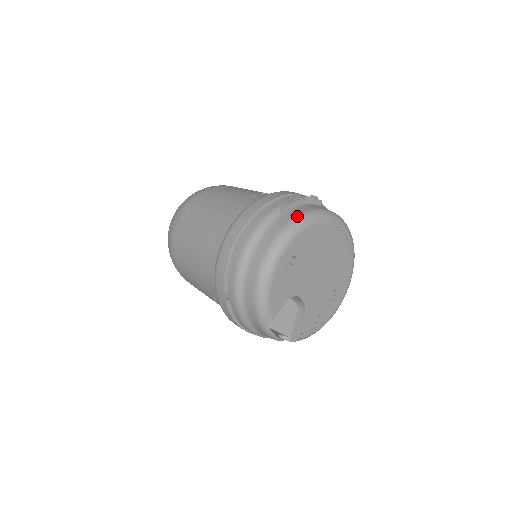
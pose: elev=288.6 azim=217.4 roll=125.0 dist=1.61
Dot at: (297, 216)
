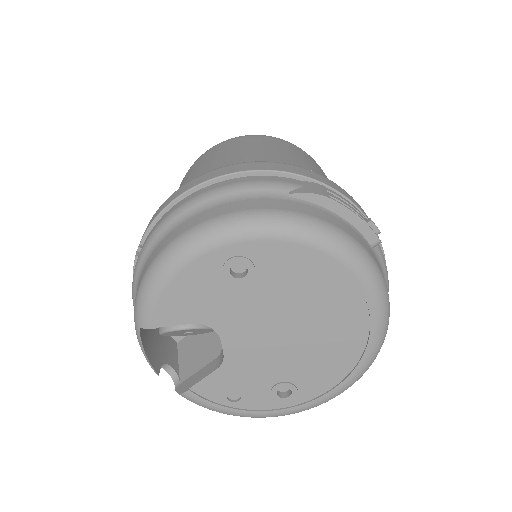
Dot at: (302, 213)
